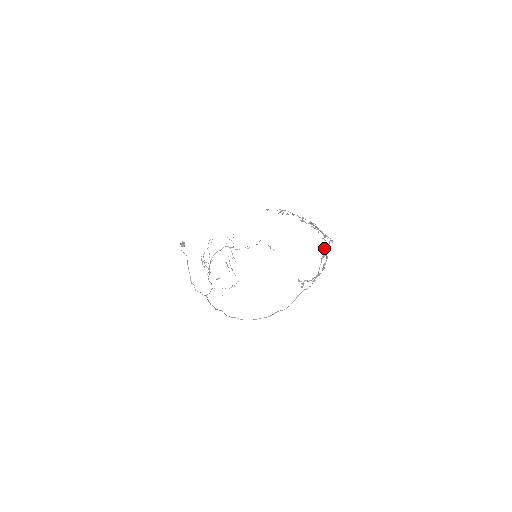
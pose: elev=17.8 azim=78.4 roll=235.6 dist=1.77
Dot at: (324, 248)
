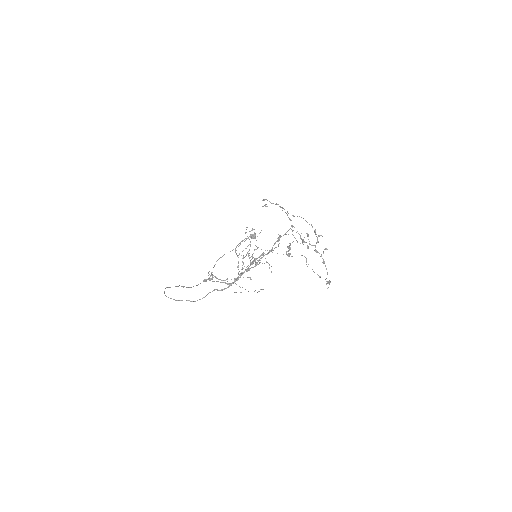
Dot at: (329, 281)
